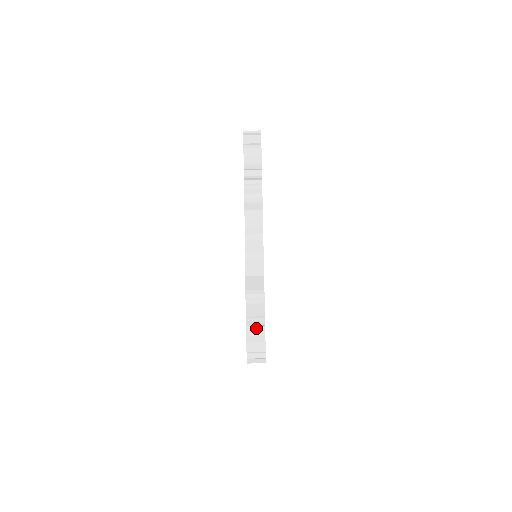
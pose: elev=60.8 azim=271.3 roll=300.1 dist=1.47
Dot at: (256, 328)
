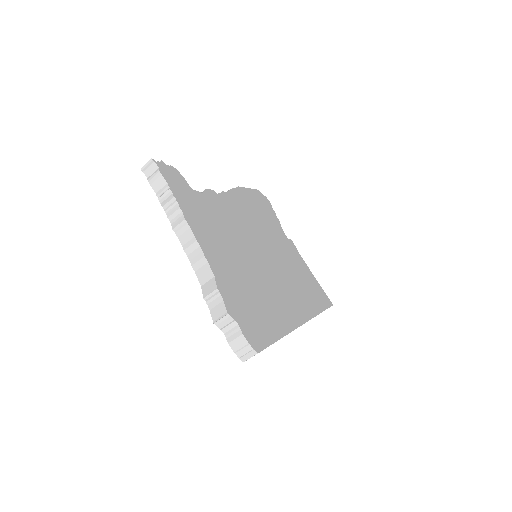
Dot at: (230, 327)
